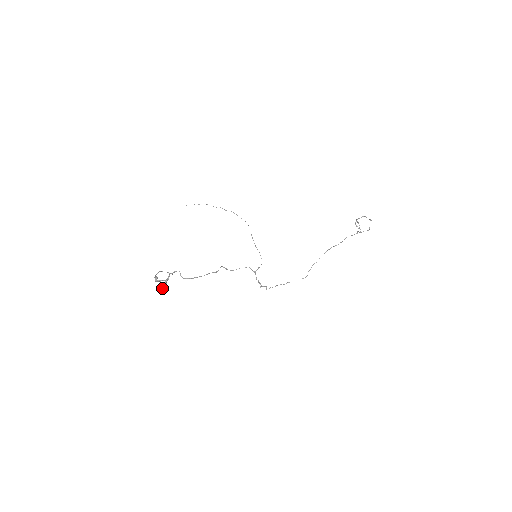
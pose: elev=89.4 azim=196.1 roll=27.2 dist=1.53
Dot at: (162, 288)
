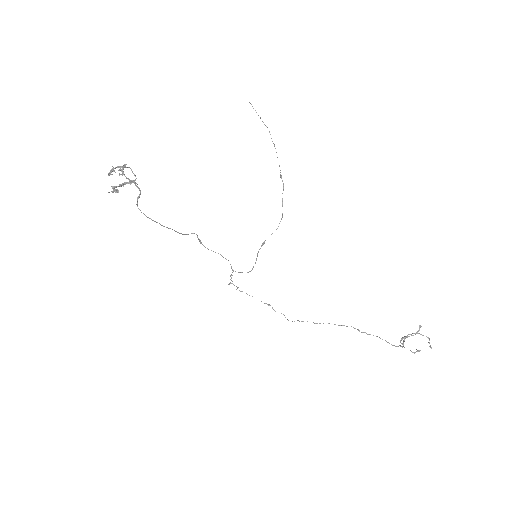
Dot at: (113, 186)
